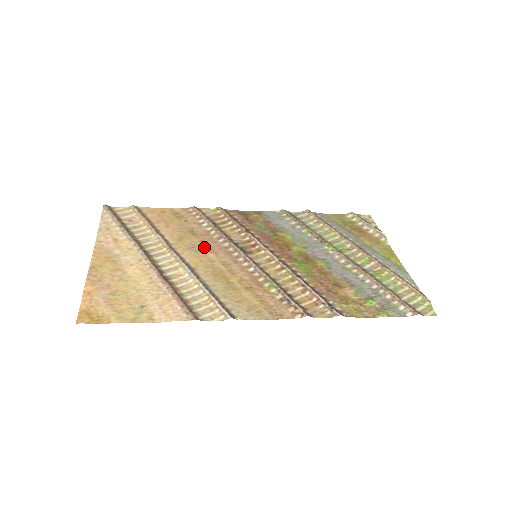
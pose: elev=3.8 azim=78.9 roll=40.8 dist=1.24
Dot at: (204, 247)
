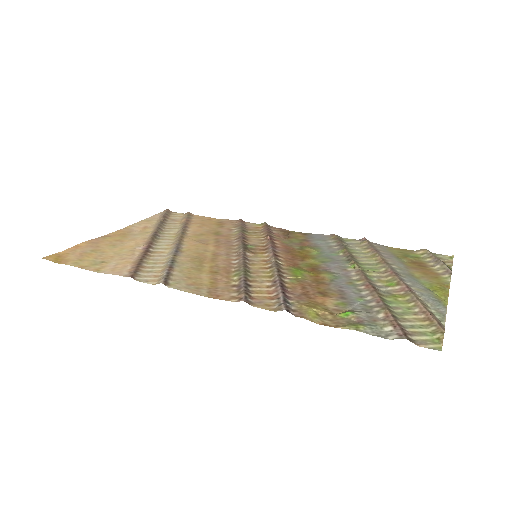
Dot at: (213, 242)
